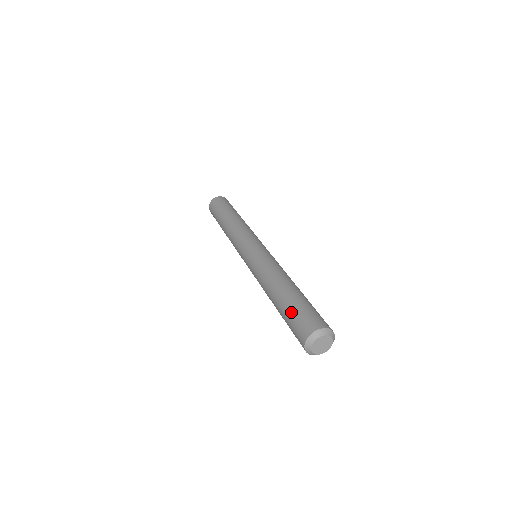
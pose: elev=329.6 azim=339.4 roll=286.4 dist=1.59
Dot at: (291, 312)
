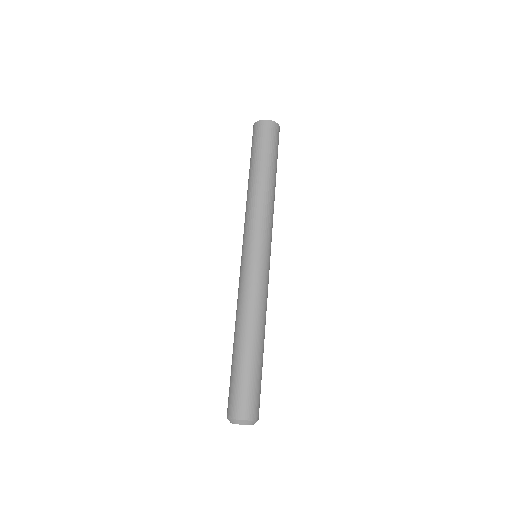
Dot at: occluded
